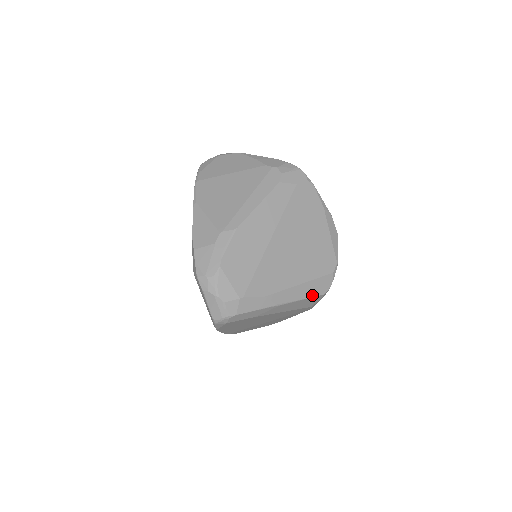
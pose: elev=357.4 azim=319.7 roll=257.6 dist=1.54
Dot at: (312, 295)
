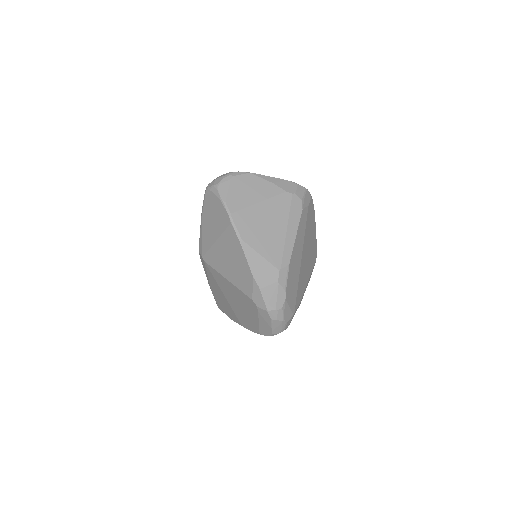
Dot at: occluded
